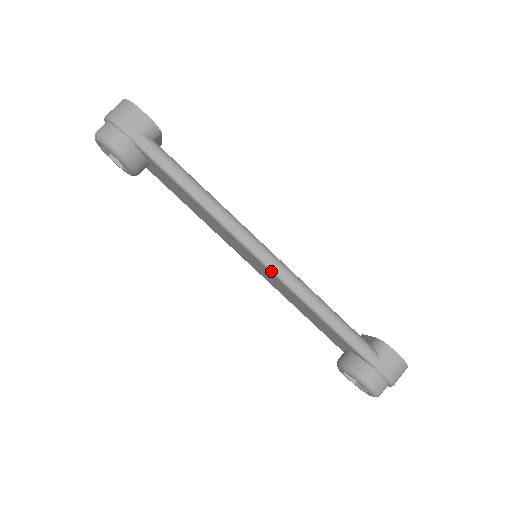
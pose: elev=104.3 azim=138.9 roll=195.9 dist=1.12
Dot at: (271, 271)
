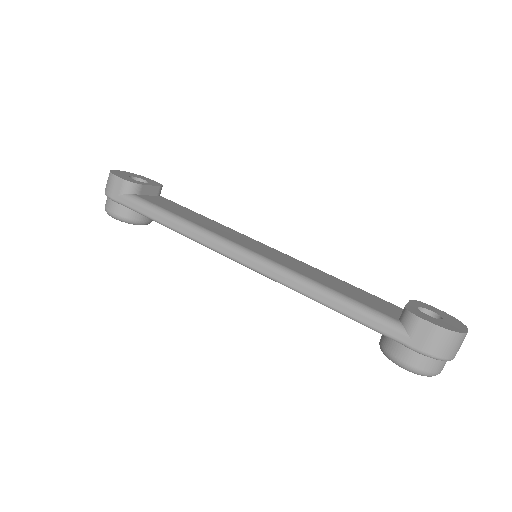
Dot at: occluded
